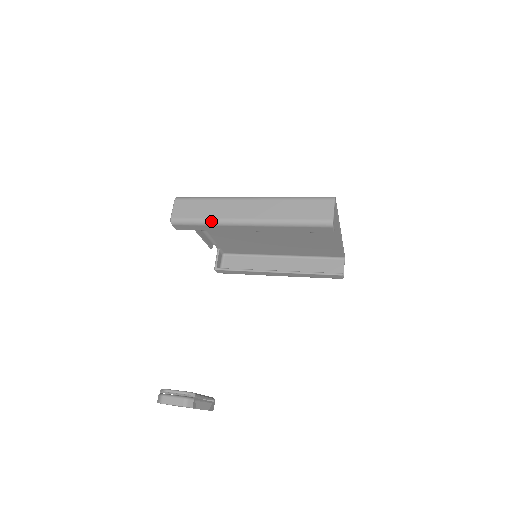
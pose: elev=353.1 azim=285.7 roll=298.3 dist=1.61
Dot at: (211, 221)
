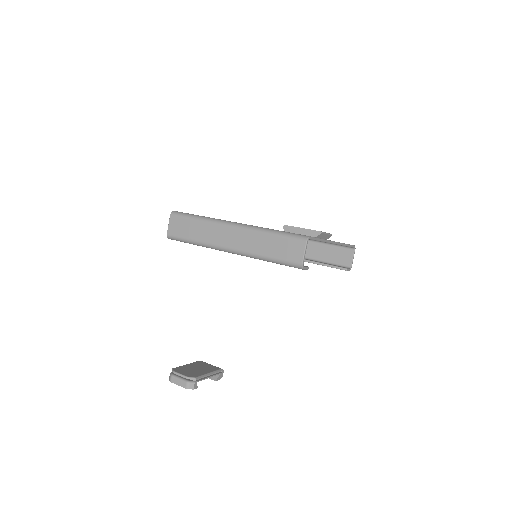
Dot at: (199, 243)
